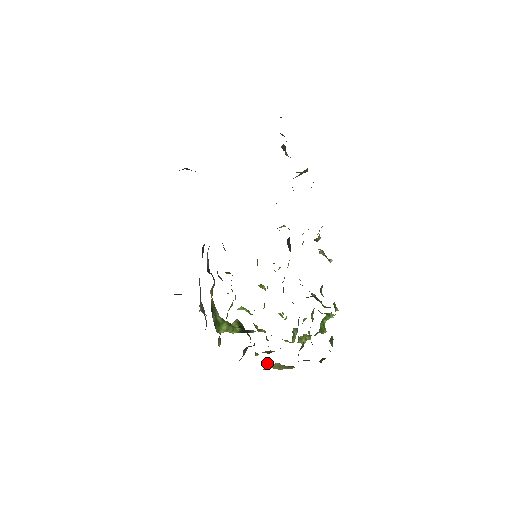
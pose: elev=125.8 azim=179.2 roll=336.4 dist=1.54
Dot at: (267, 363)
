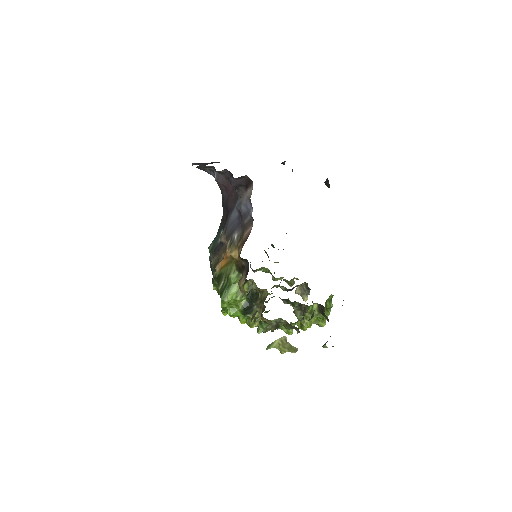
Dot at: occluded
